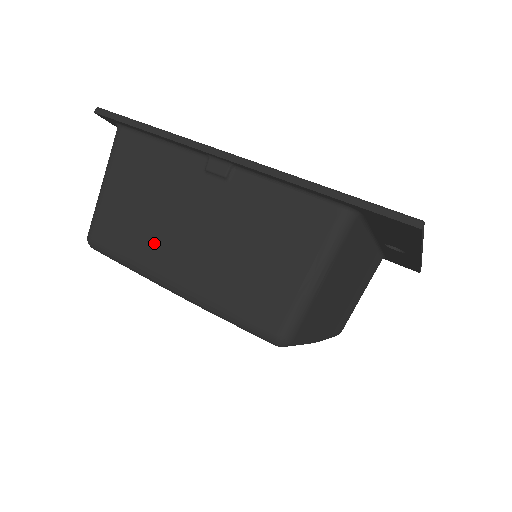
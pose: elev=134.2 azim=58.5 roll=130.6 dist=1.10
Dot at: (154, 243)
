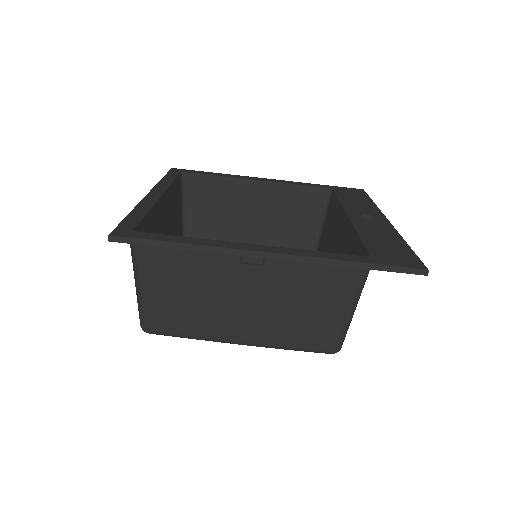
Dot at: (212, 320)
